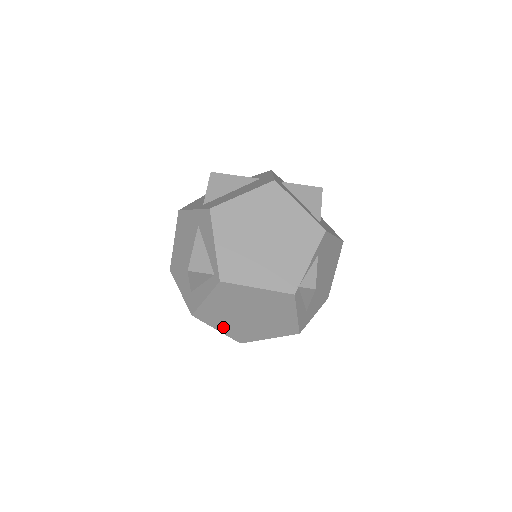
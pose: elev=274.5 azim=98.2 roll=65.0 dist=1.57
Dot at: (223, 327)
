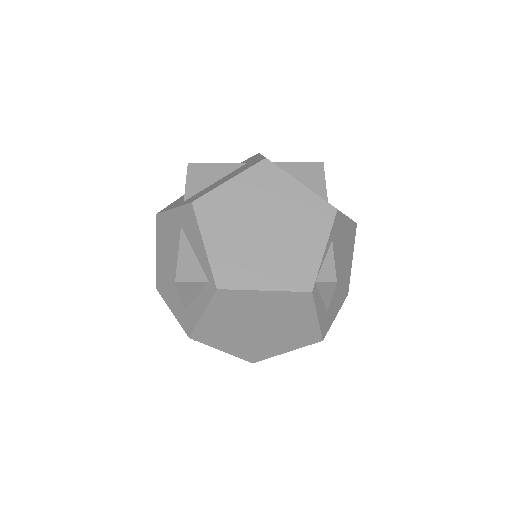
Dot at: (229, 346)
